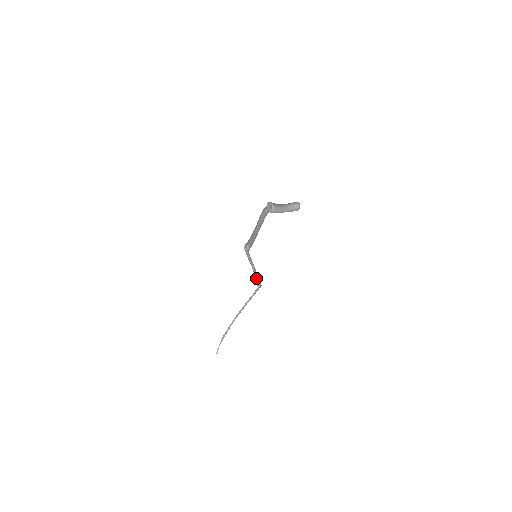
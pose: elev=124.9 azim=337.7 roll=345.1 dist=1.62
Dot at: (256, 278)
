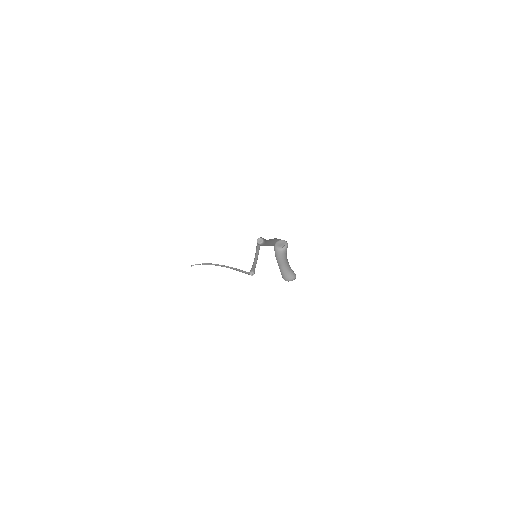
Dot at: (254, 266)
